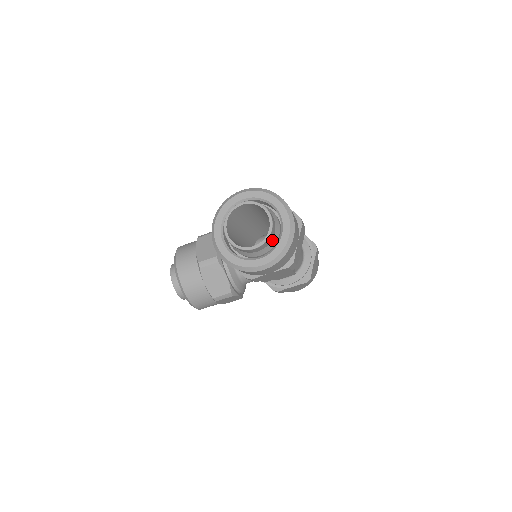
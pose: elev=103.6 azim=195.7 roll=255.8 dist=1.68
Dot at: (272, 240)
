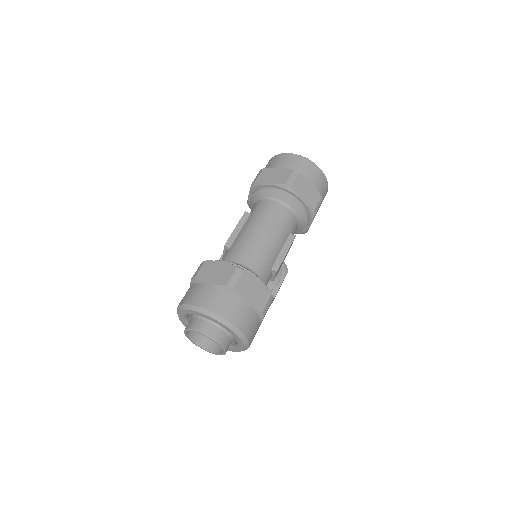
Dot at: (228, 334)
